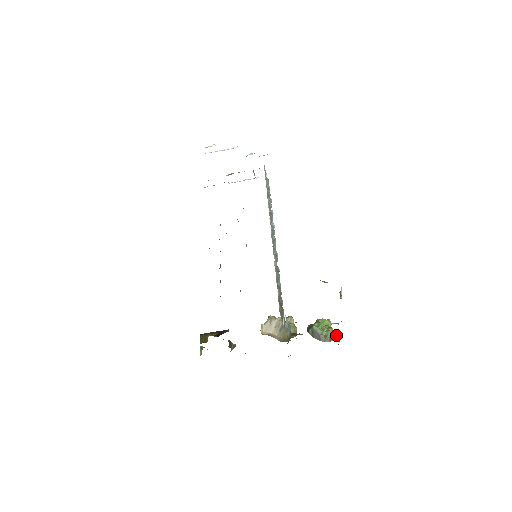
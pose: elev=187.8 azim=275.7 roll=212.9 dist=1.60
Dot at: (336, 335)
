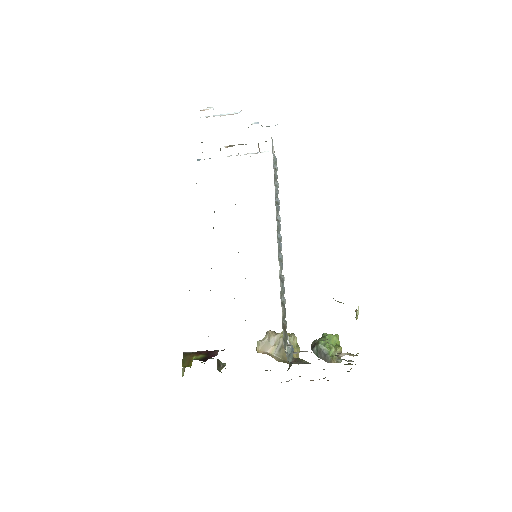
Dot at: (348, 364)
